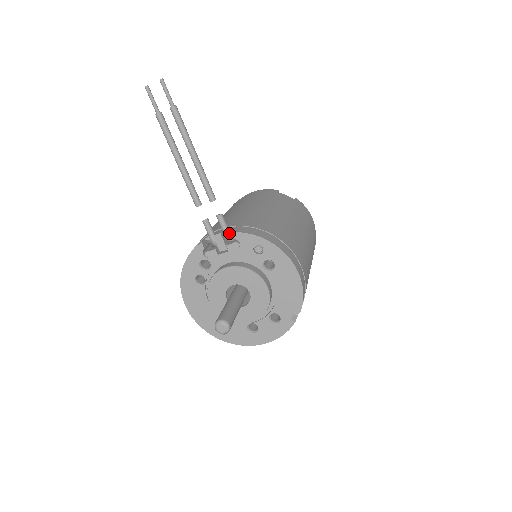
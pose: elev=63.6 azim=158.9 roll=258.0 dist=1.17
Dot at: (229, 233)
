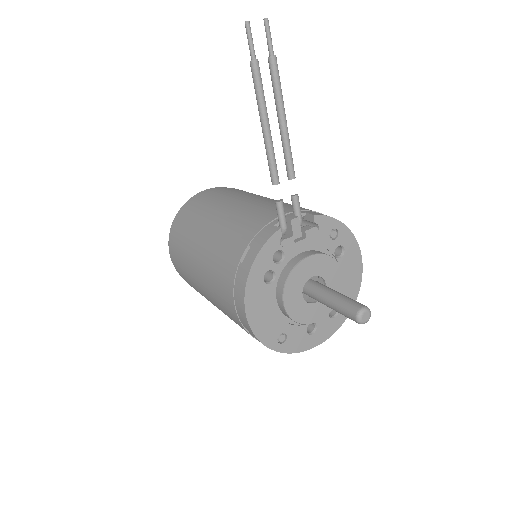
Dot at: (302, 217)
